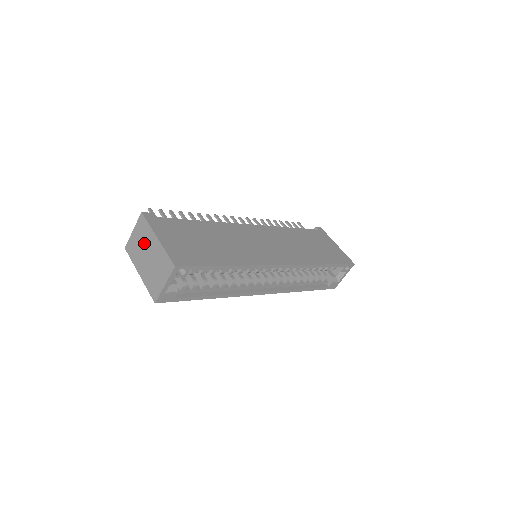
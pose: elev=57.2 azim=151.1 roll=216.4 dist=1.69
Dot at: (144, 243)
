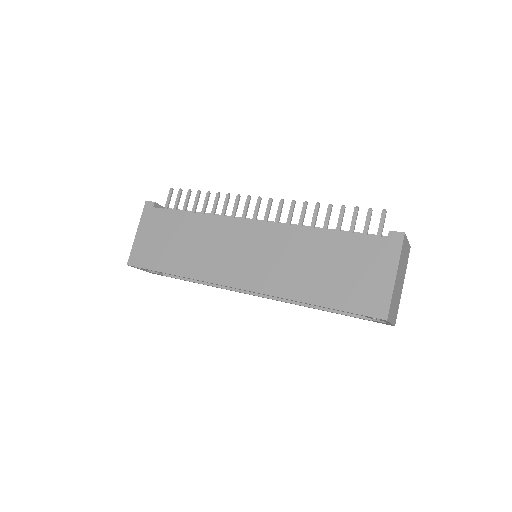
Dot at: occluded
